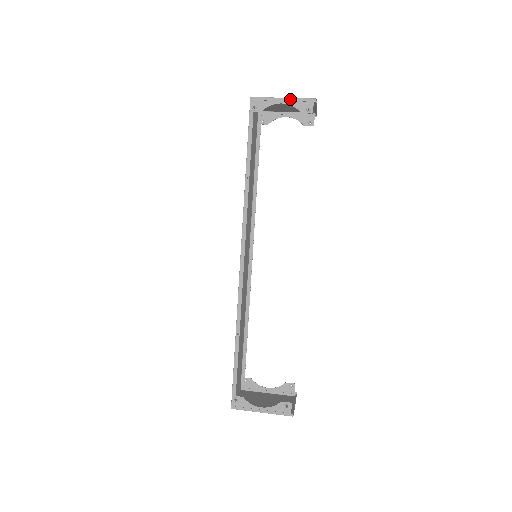
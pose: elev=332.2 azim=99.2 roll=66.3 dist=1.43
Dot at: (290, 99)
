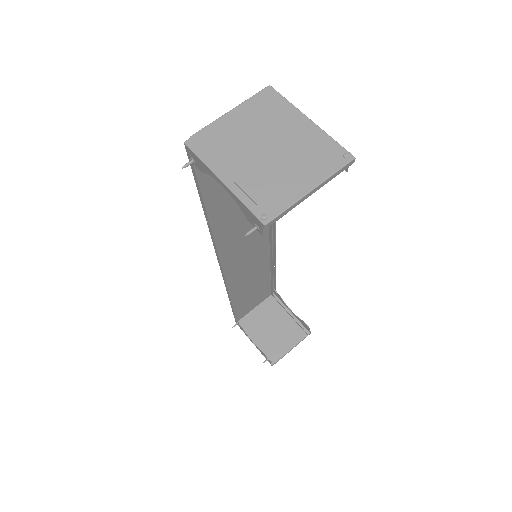
Dot at: (231, 192)
